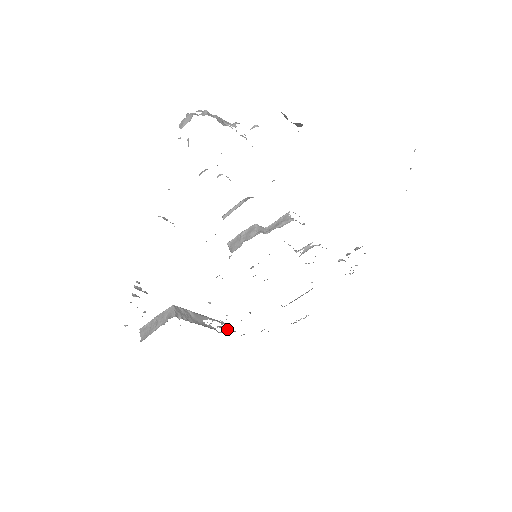
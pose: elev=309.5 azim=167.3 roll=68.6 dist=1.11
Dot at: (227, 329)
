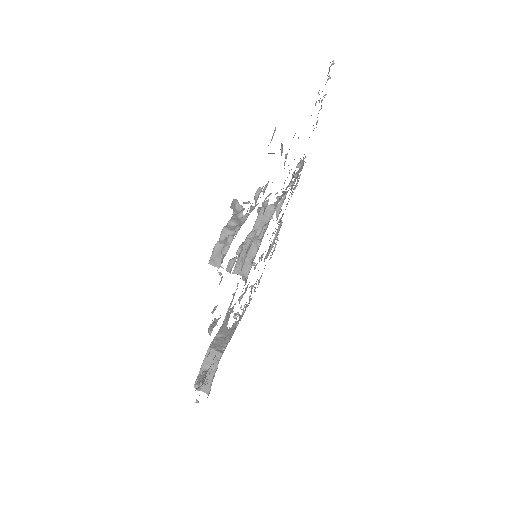
Dot at: (243, 312)
